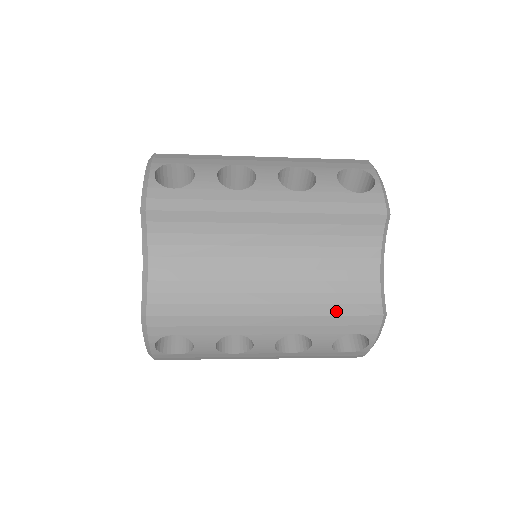
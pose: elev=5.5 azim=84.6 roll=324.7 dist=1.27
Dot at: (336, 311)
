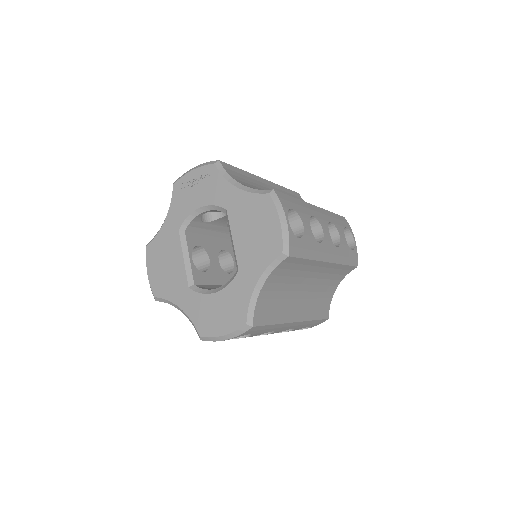
Dot at: (317, 317)
